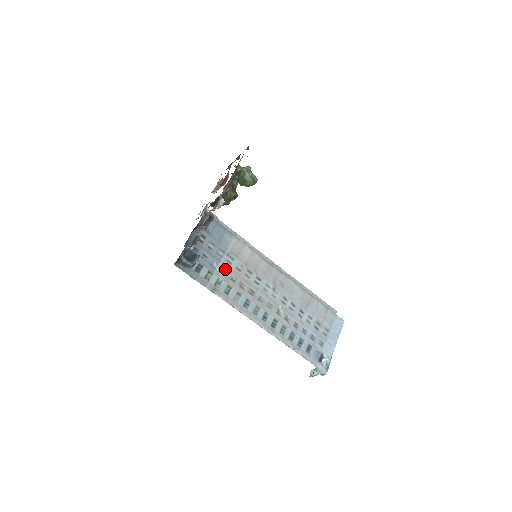
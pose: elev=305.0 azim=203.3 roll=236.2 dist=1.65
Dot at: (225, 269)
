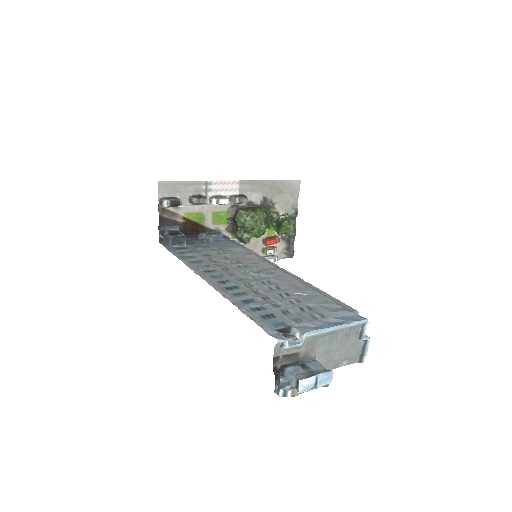
Dot at: (210, 255)
